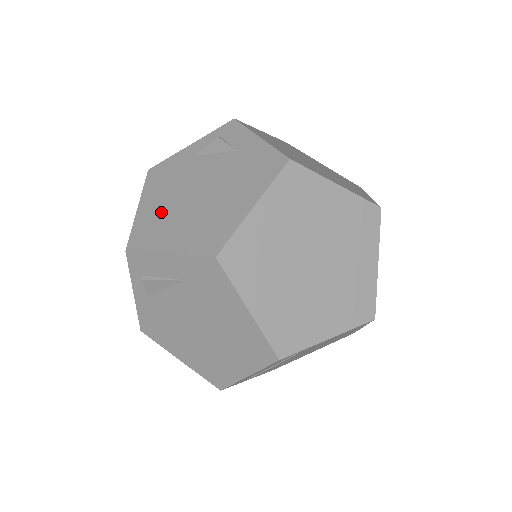
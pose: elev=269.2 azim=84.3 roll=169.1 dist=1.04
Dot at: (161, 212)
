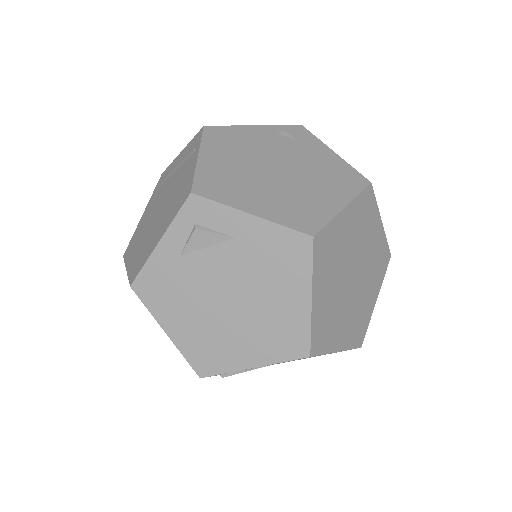
Dot at: (203, 331)
